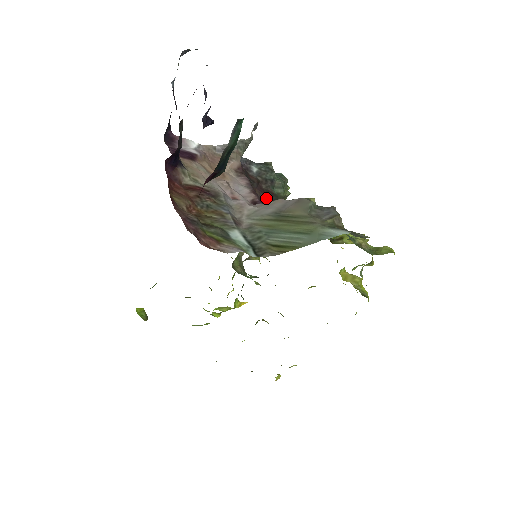
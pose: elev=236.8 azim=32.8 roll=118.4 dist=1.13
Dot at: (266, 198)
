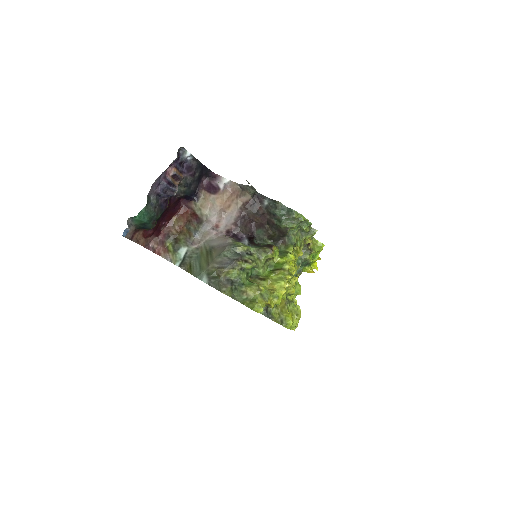
Dot at: (268, 225)
